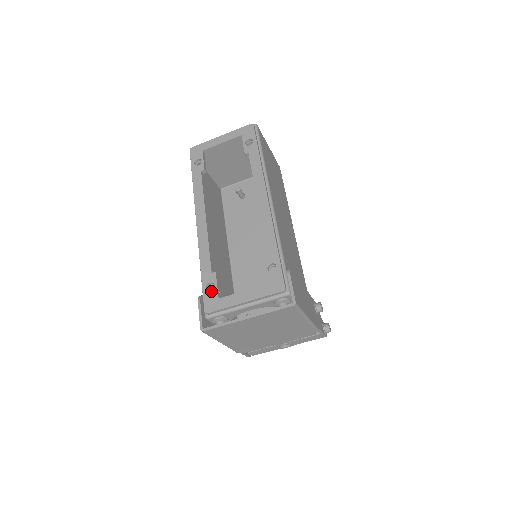
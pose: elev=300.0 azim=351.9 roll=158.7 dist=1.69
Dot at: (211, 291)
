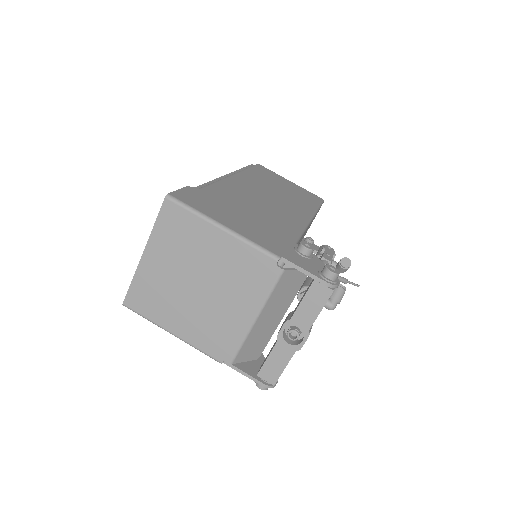
Dot at: occluded
